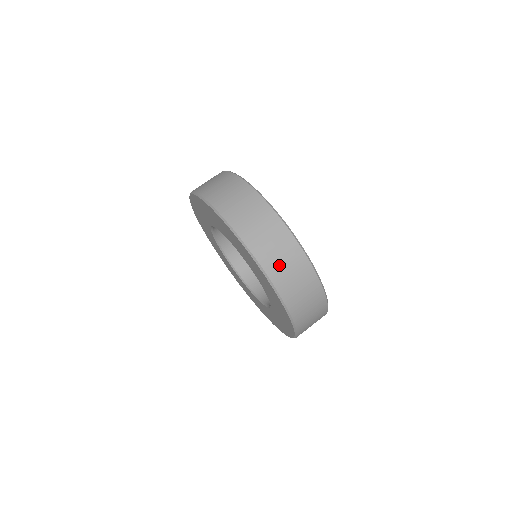
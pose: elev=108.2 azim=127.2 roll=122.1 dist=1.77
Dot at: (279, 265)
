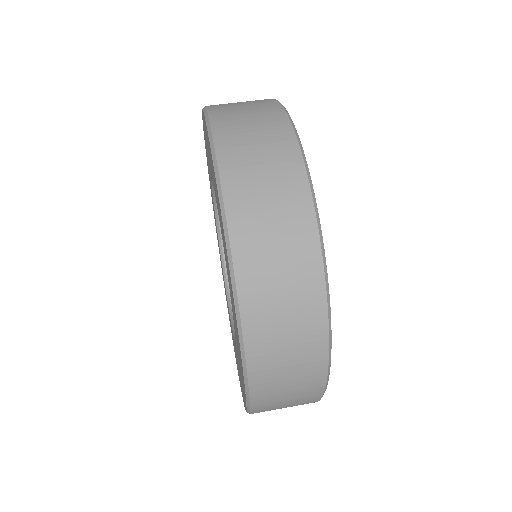
Dot at: (243, 141)
